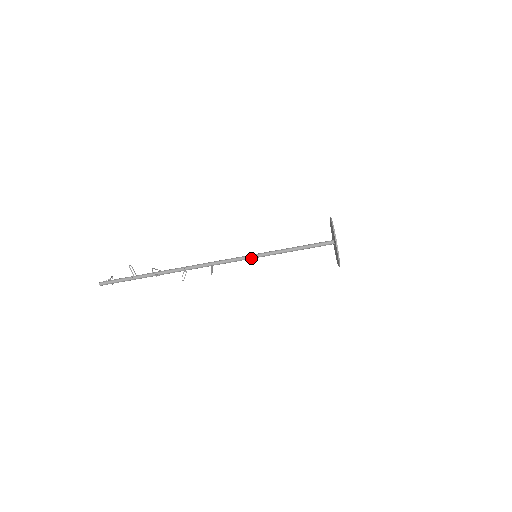
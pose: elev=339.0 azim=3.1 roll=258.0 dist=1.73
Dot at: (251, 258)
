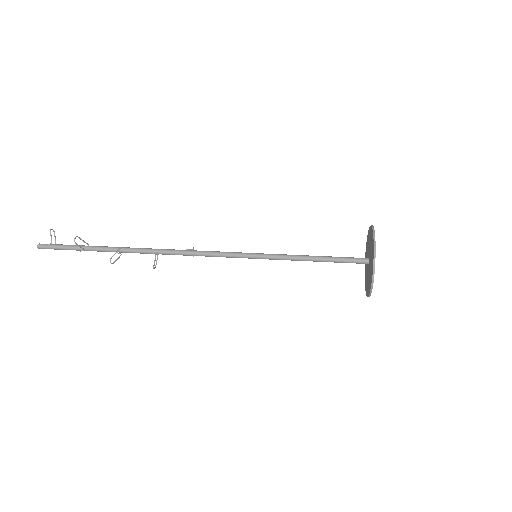
Dot at: (249, 258)
